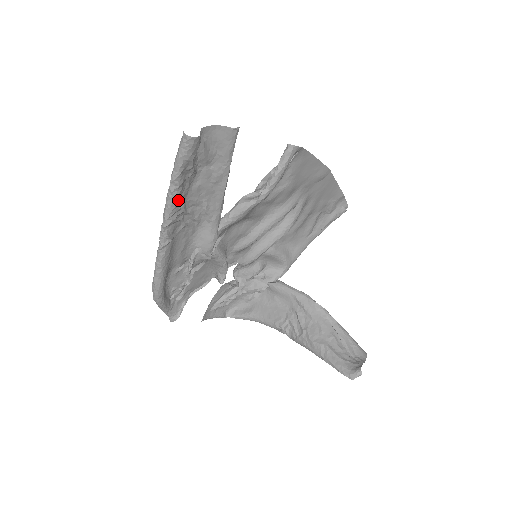
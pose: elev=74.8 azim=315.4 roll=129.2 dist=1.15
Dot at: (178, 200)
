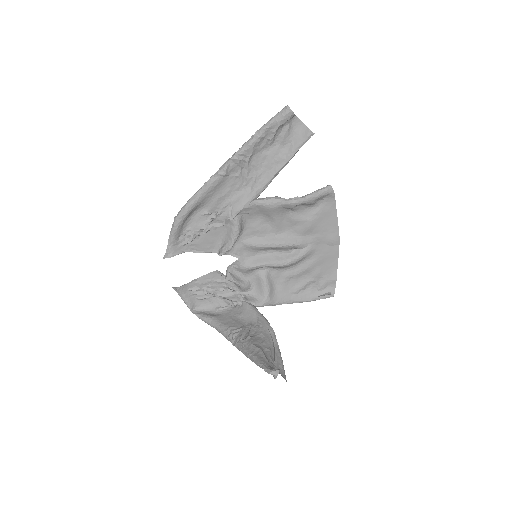
Dot at: (252, 147)
